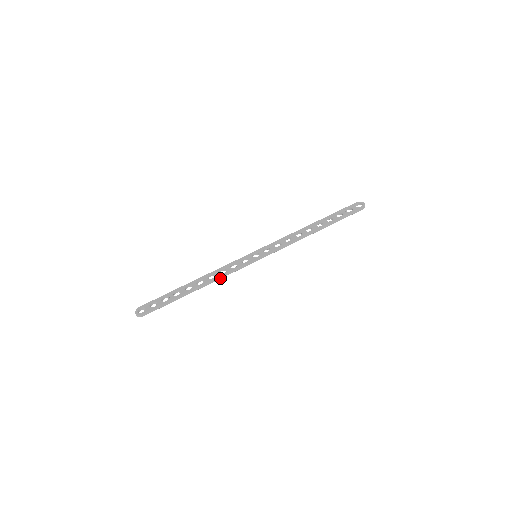
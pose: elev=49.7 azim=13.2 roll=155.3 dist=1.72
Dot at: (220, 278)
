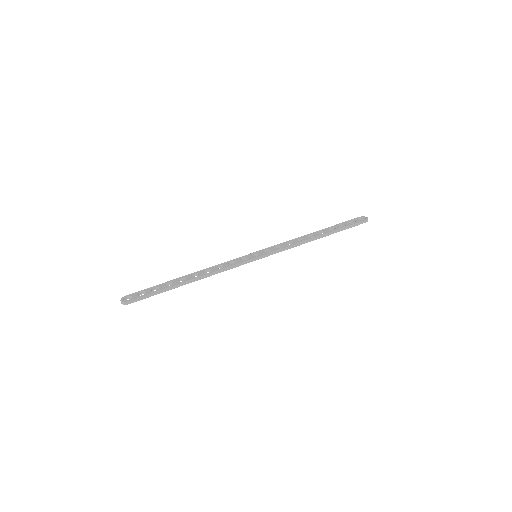
Dot at: (217, 273)
